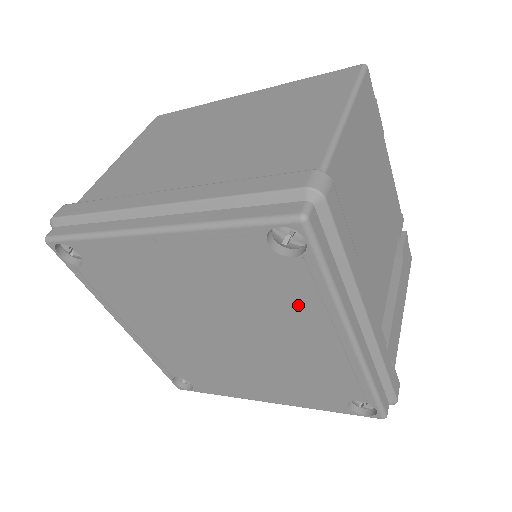
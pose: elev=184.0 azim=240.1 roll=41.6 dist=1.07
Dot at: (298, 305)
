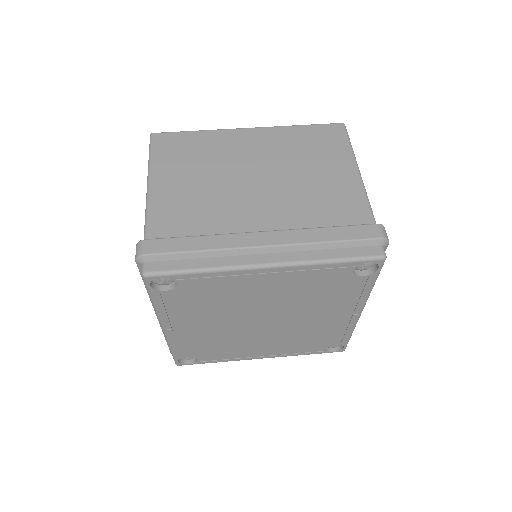
Dot at: (343, 299)
